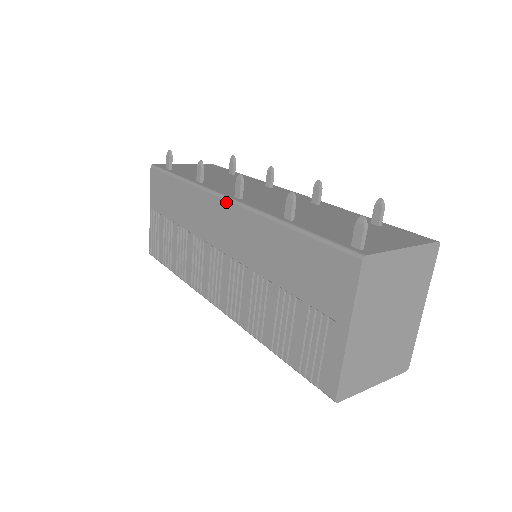
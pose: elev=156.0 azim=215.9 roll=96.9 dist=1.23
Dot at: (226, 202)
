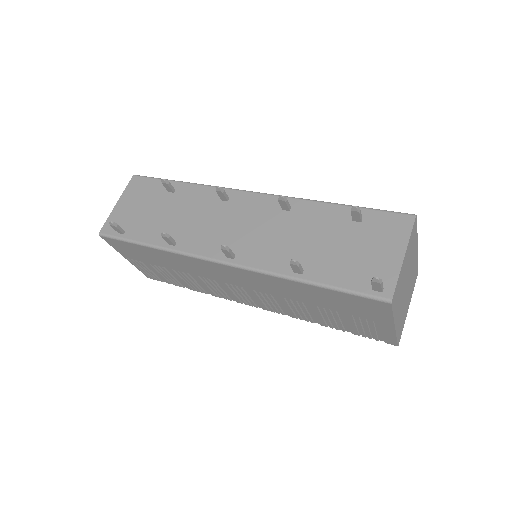
Dot at: (224, 266)
